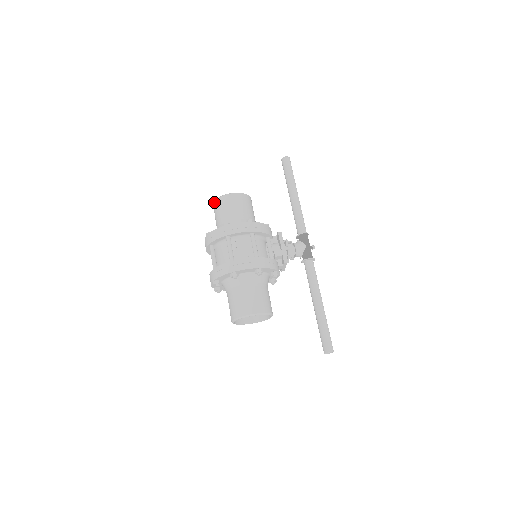
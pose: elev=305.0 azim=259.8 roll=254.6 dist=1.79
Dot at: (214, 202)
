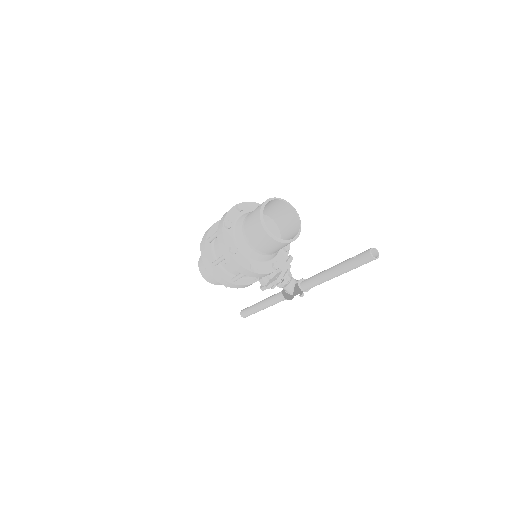
Dot at: (259, 211)
